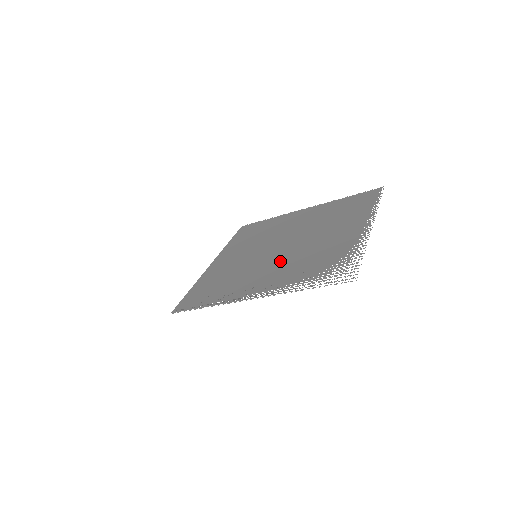
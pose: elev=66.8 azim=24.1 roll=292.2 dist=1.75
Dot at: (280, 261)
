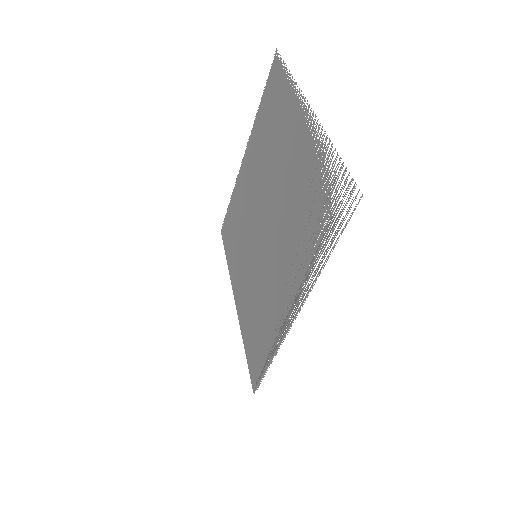
Dot at: (277, 243)
